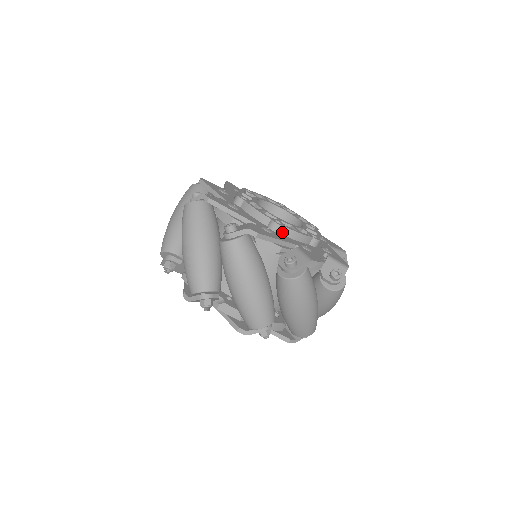
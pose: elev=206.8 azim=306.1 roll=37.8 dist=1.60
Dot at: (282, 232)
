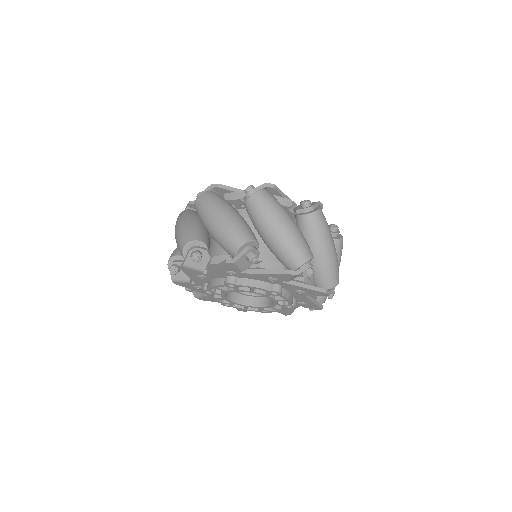
Dot at: occluded
